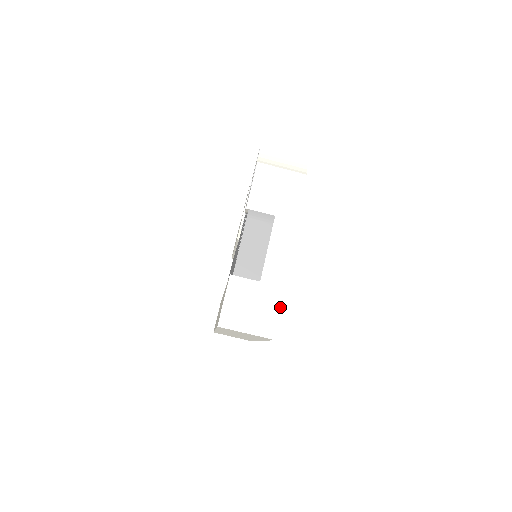
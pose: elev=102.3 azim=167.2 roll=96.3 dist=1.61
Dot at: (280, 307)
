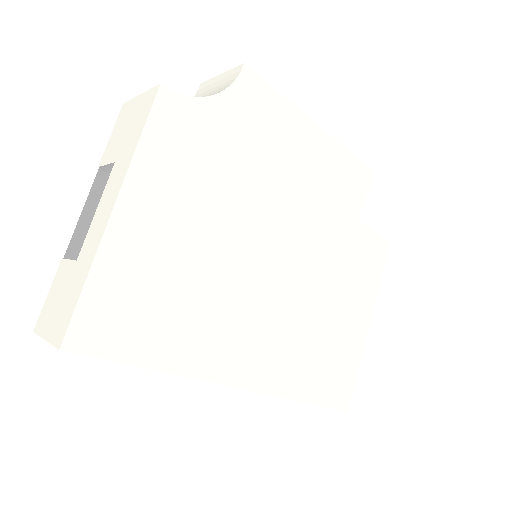
Dot at: (78, 295)
